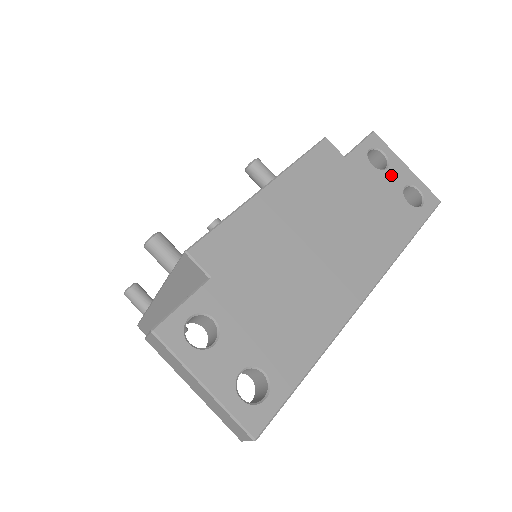
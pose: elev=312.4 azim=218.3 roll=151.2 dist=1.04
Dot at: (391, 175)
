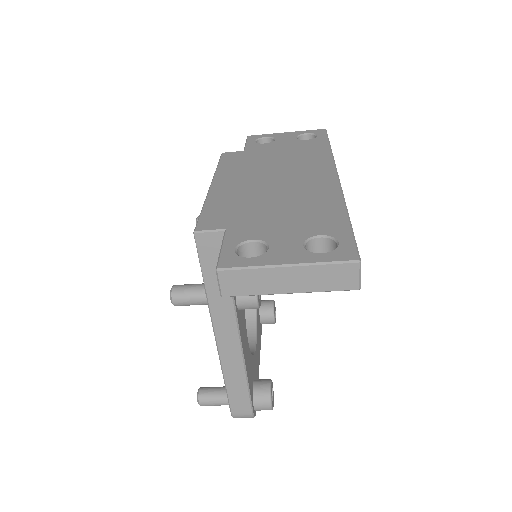
Dot at: (281, 139)
